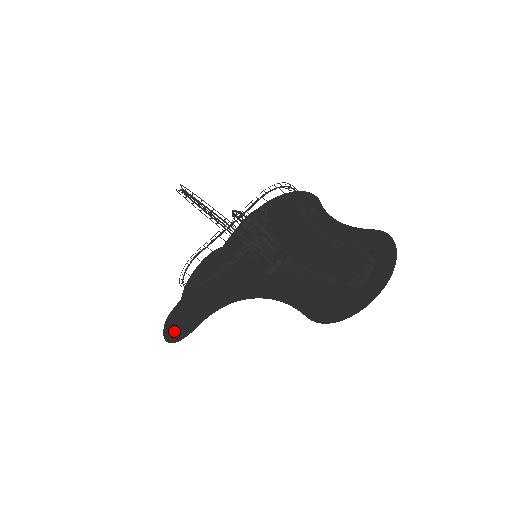
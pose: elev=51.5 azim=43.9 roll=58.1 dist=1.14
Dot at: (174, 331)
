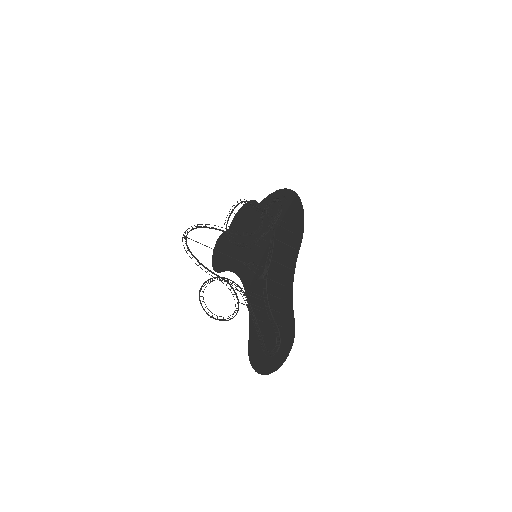
Dot at: (216, 258)
